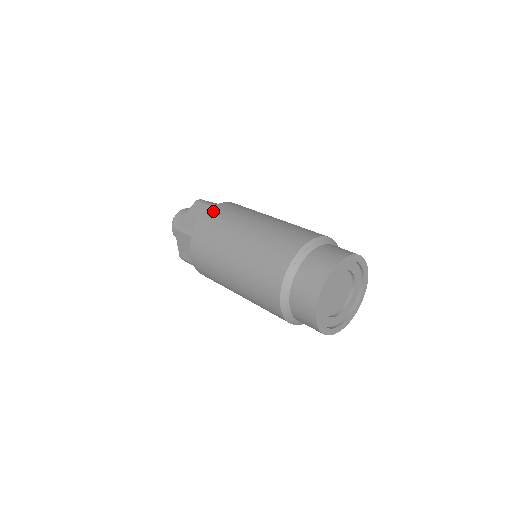
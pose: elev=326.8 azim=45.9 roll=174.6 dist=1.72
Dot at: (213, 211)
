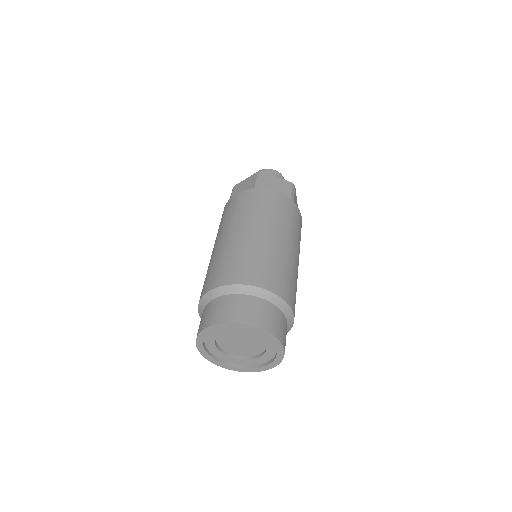
Dot at: (243, 195)
